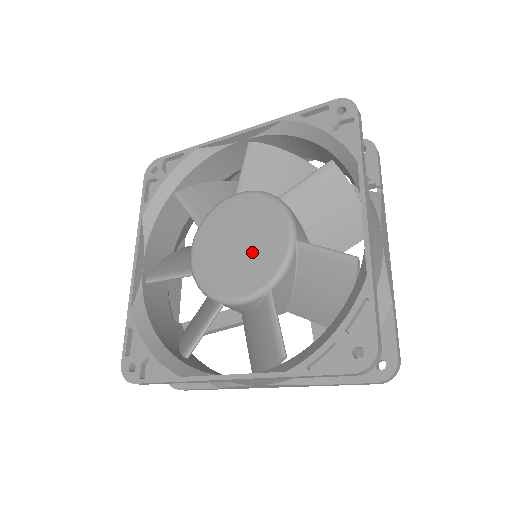
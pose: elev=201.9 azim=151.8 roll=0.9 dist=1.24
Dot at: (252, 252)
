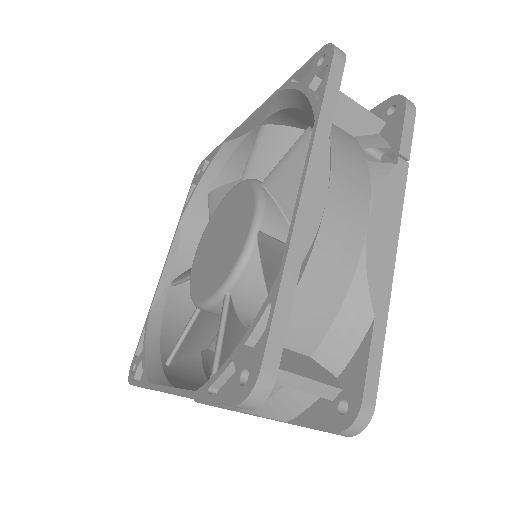
Dot at: (224, 249)
